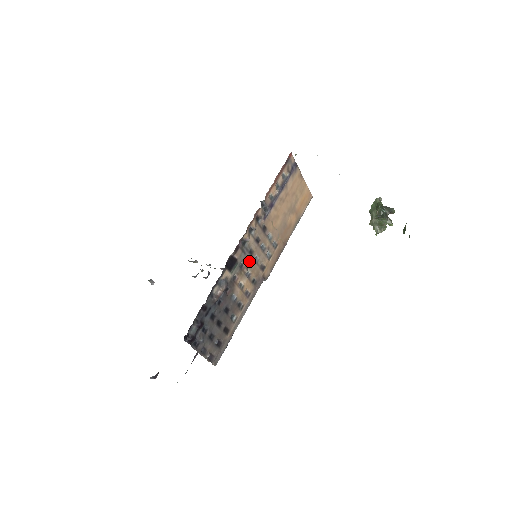
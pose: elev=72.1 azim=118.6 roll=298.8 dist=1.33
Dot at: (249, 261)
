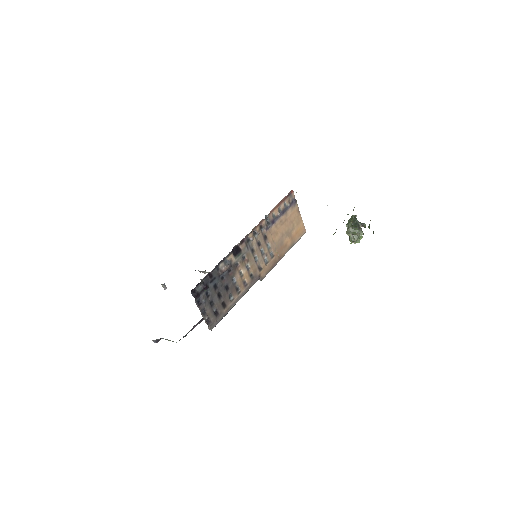
Dot at: (250, 257)
